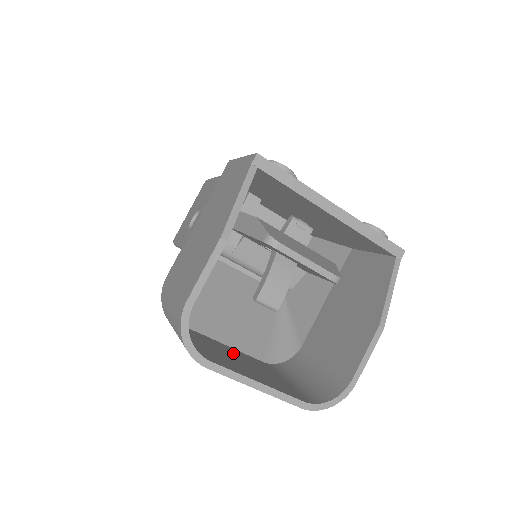
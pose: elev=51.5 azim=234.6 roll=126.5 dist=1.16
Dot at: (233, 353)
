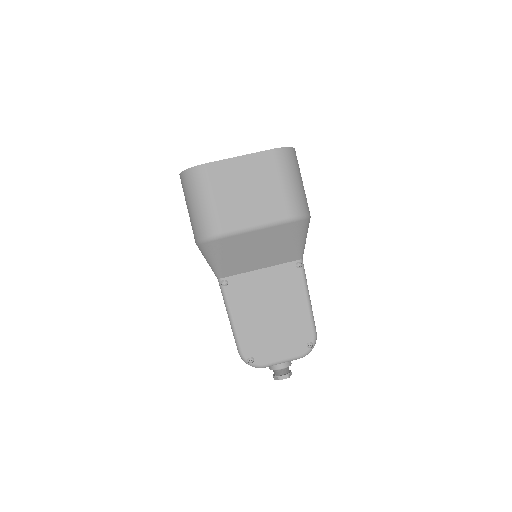
Dot at: (251, 209)
